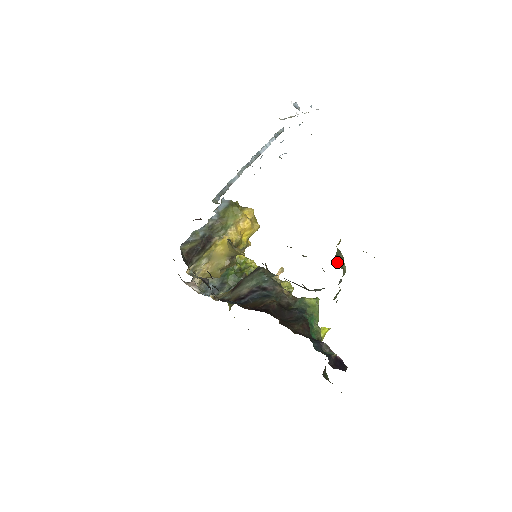
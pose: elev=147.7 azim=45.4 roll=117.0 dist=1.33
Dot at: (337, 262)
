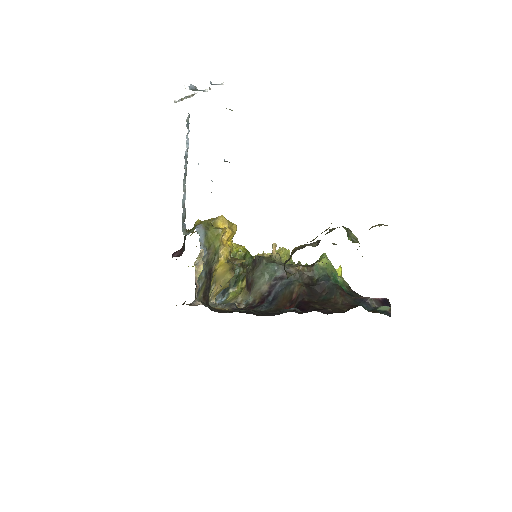
Dot at: (351, 240)
